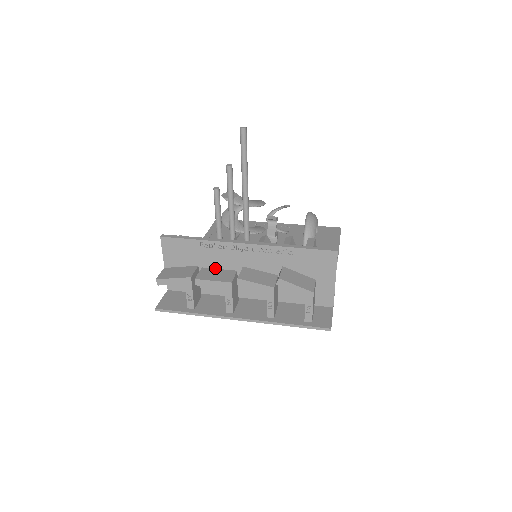
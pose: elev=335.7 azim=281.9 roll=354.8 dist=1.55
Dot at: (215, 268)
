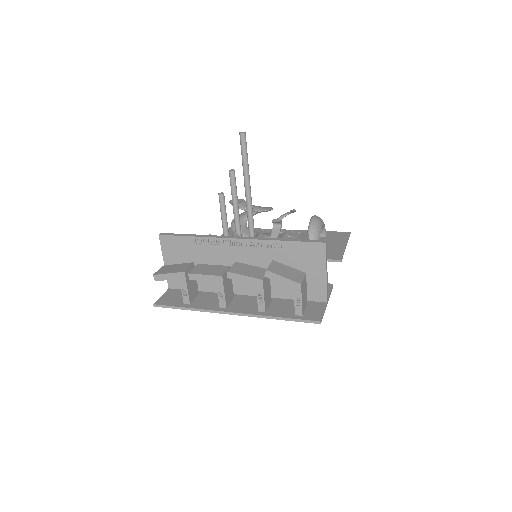
Dot at: occluded
